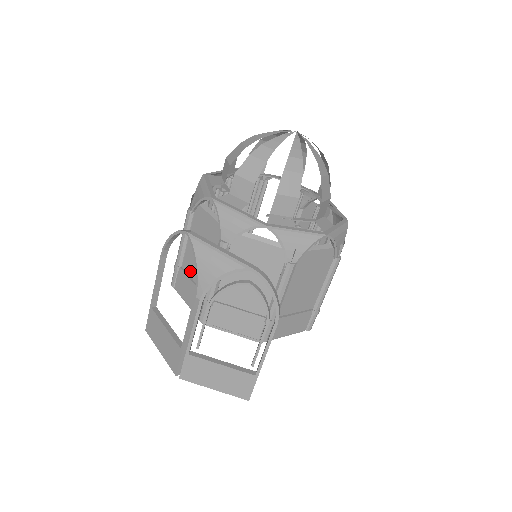
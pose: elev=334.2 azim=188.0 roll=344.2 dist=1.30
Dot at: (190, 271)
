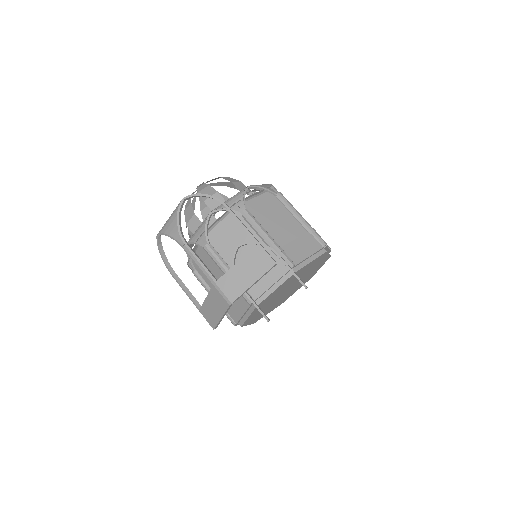
Dot at: occluded
